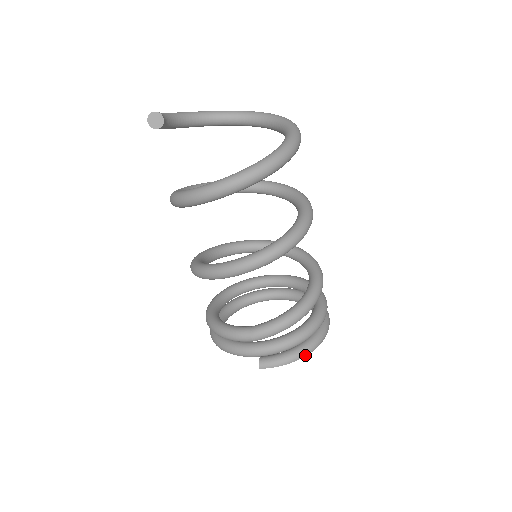
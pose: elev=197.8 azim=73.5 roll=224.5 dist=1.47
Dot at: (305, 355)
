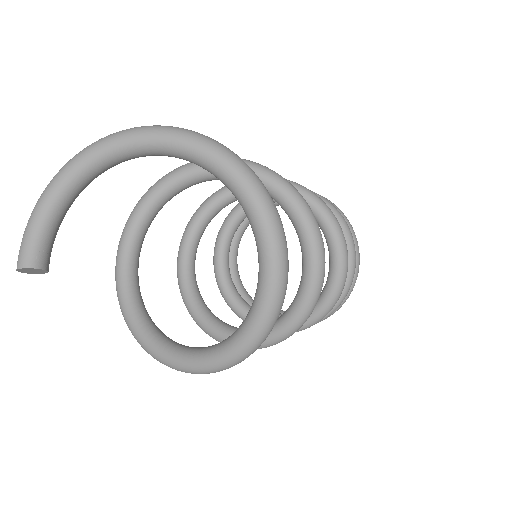
Dot at: occluded
